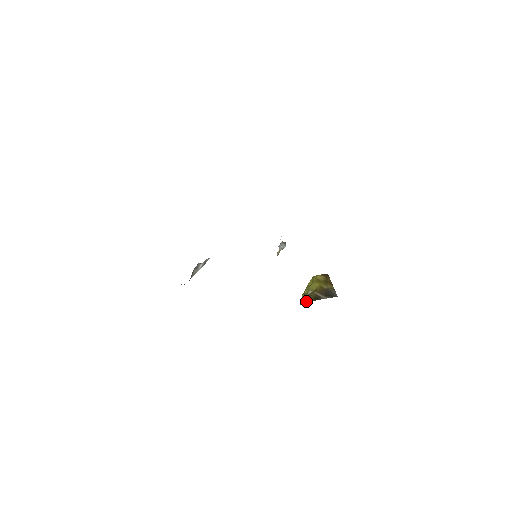
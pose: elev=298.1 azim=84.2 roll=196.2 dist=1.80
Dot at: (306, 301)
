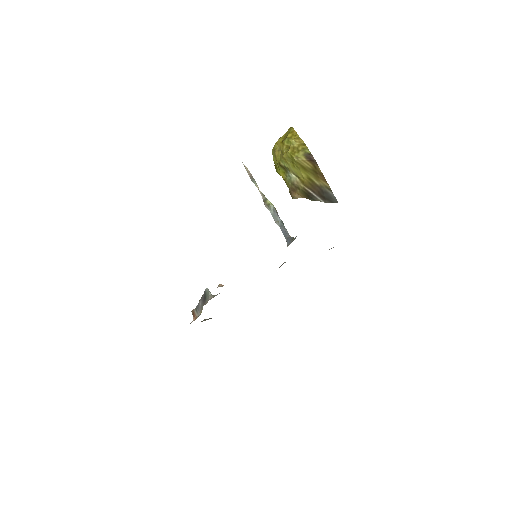
Dot at: (296, 198)
